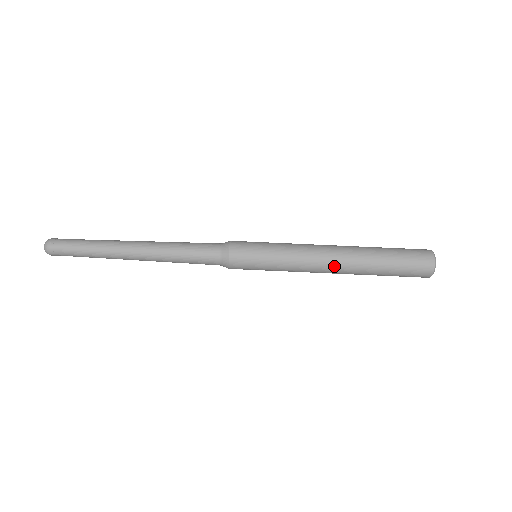
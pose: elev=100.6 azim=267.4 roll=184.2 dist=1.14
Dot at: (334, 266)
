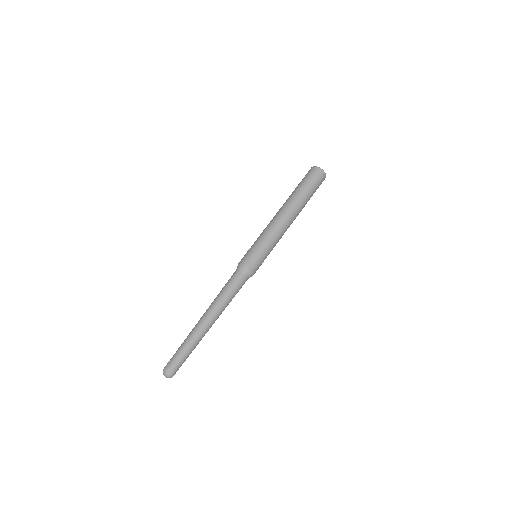
Dot at: (291, 220)
